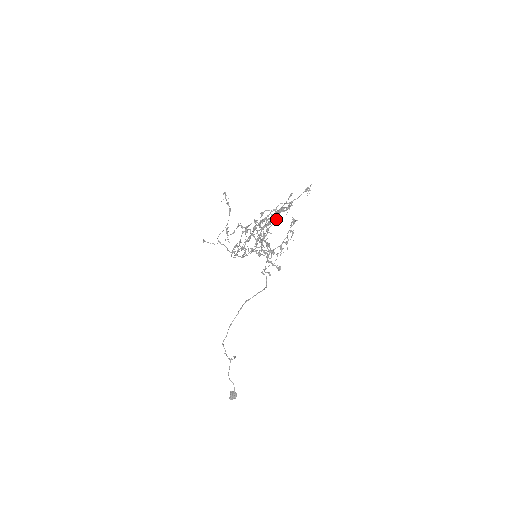
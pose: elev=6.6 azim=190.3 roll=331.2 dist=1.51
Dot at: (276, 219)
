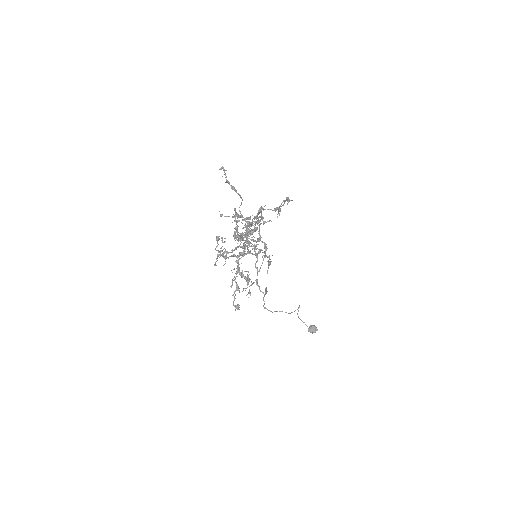
Dot at: occluded
